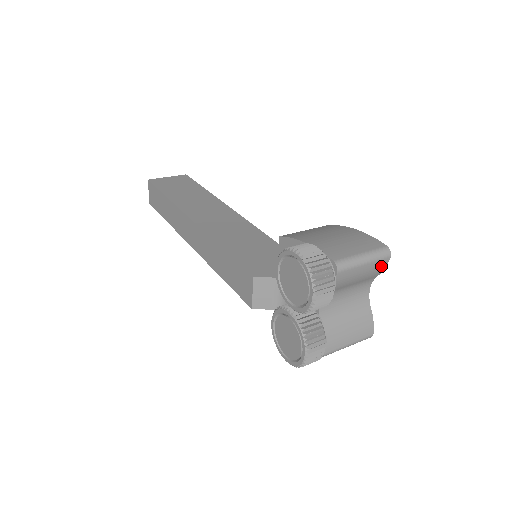
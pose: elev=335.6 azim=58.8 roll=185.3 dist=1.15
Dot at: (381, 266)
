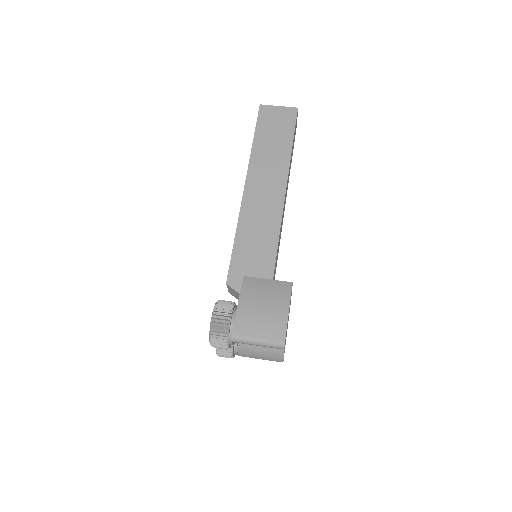
Dot at: occluded
